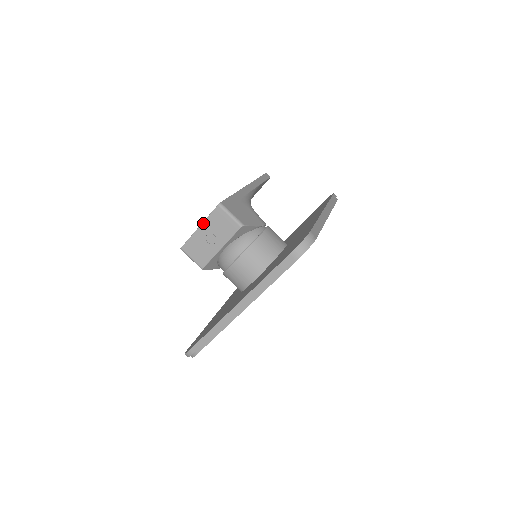
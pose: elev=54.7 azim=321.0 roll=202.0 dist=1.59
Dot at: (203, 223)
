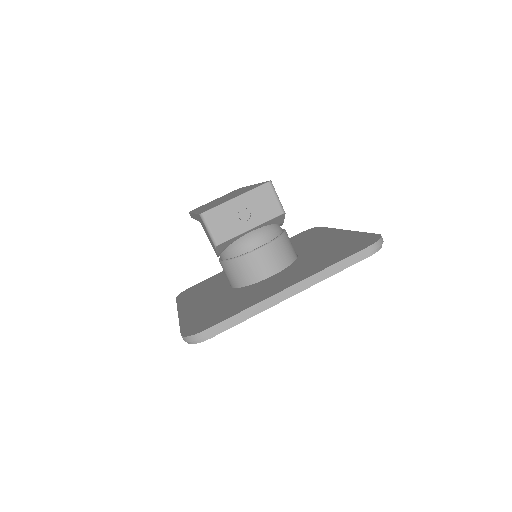
Dot at: (243, 194)
